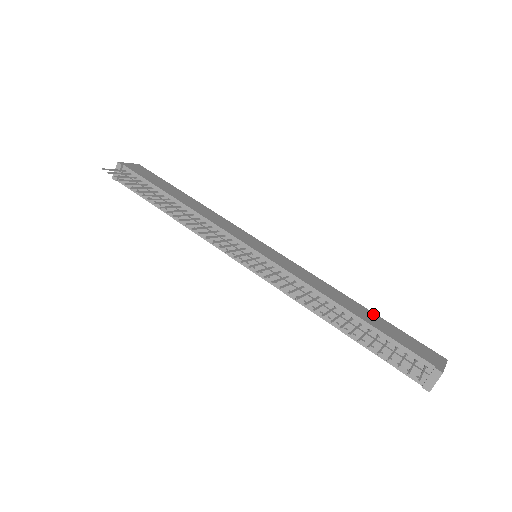
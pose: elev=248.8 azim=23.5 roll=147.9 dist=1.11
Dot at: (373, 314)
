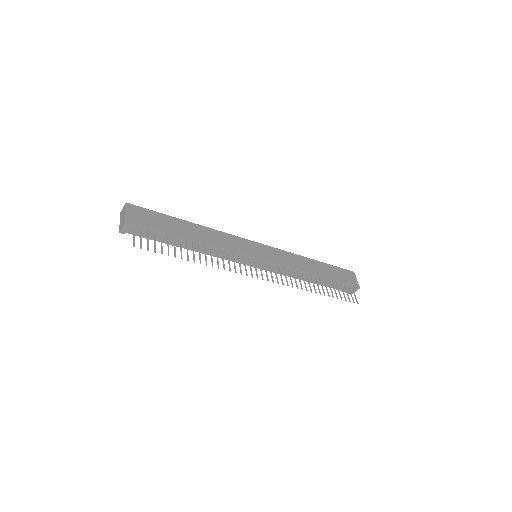
Dot at: (322, 264)
